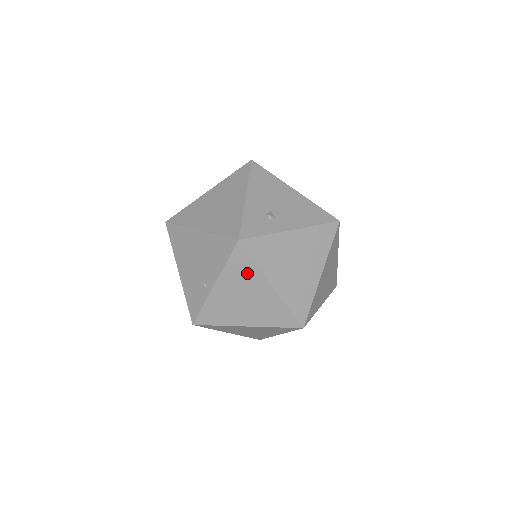
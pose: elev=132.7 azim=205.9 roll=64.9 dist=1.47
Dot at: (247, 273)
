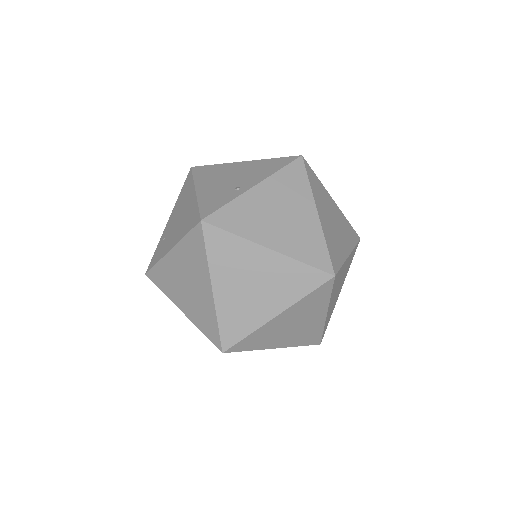
Dot at: (297, 188)
